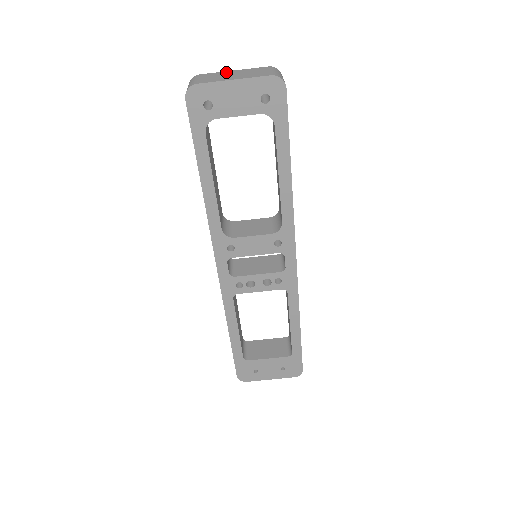
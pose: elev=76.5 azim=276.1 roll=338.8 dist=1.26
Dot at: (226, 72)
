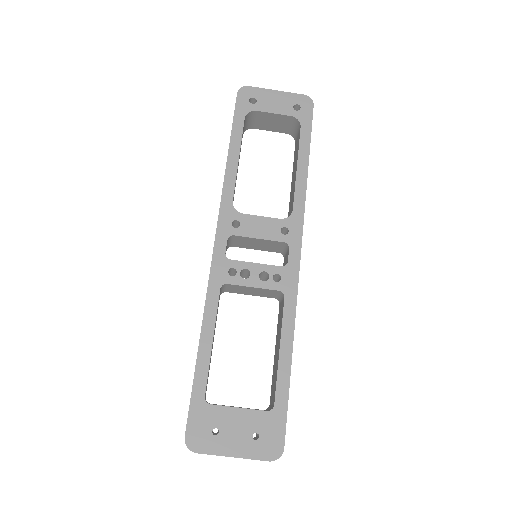
Dot at: occluded
